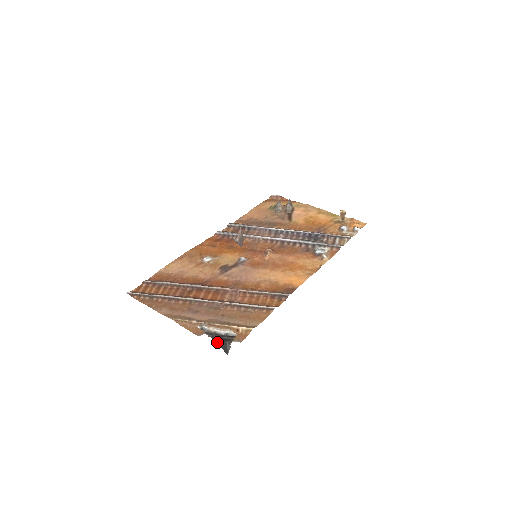
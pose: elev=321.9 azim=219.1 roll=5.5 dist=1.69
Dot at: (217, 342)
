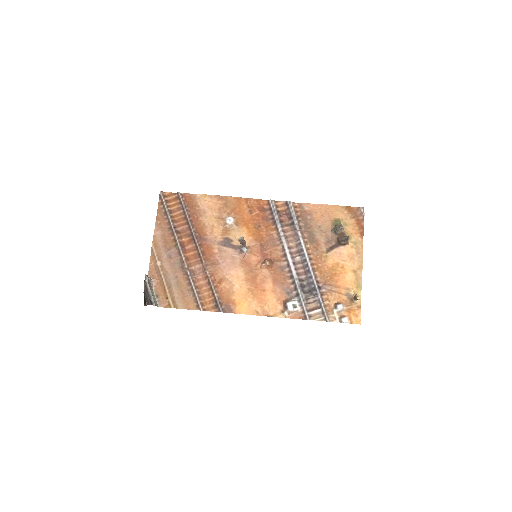
Dot at: (144, 295)
